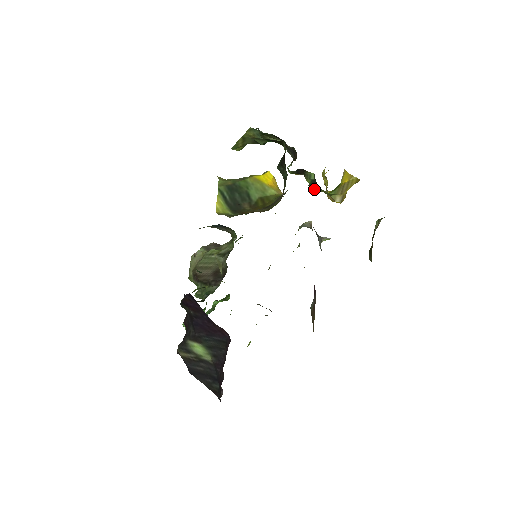
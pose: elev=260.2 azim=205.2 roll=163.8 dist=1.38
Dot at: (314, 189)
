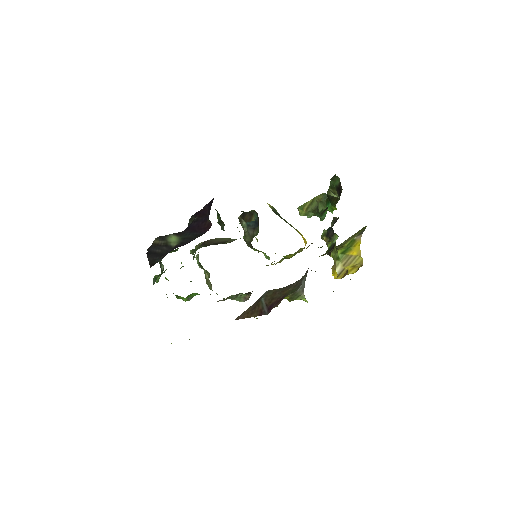
Dot at: occluded
